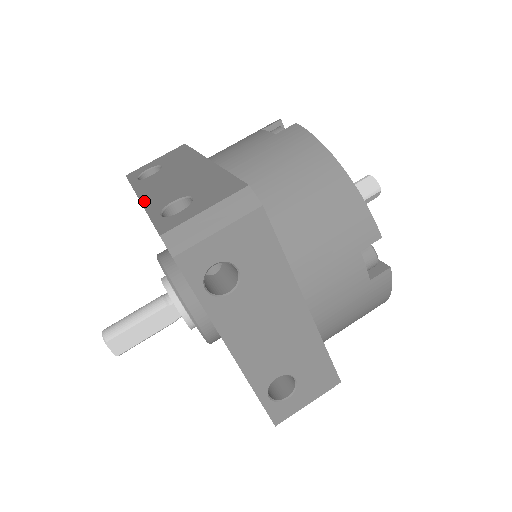
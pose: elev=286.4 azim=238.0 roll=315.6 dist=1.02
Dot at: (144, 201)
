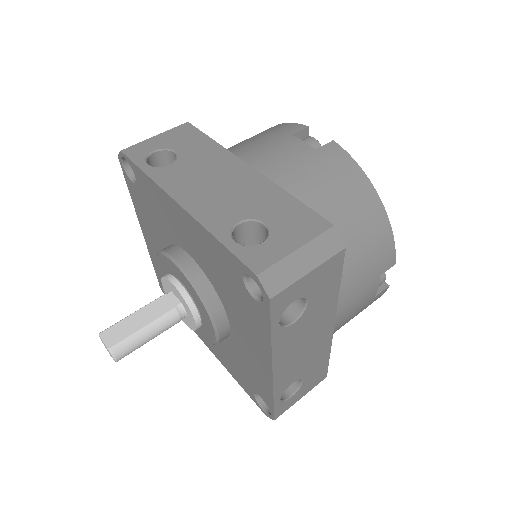
Dot at: occluded
